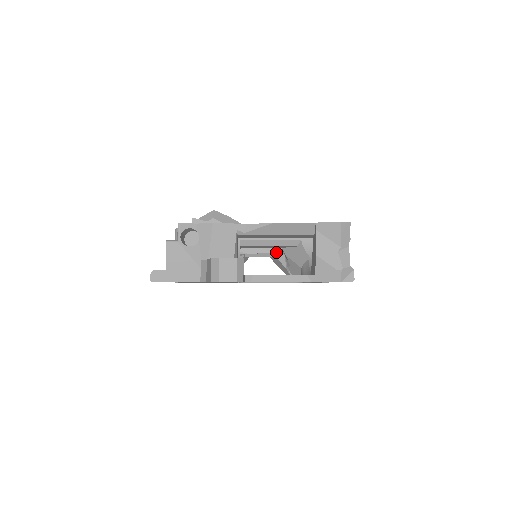
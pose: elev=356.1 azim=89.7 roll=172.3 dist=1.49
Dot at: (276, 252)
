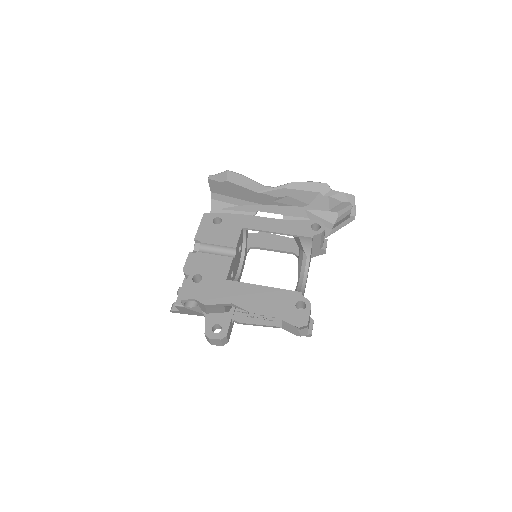
Dot at: (286, 211)
